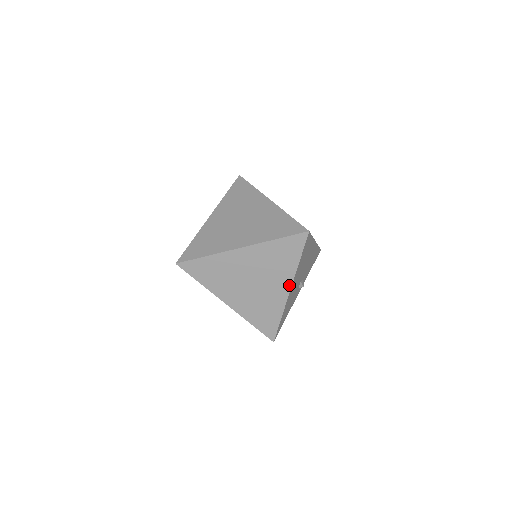
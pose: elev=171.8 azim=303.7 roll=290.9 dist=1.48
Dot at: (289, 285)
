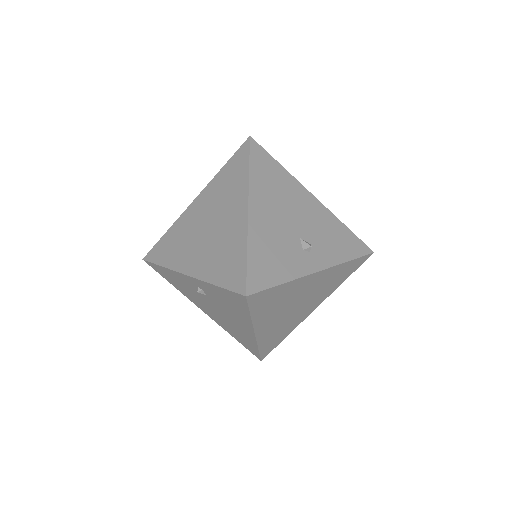
Dot at: (245, 202)
